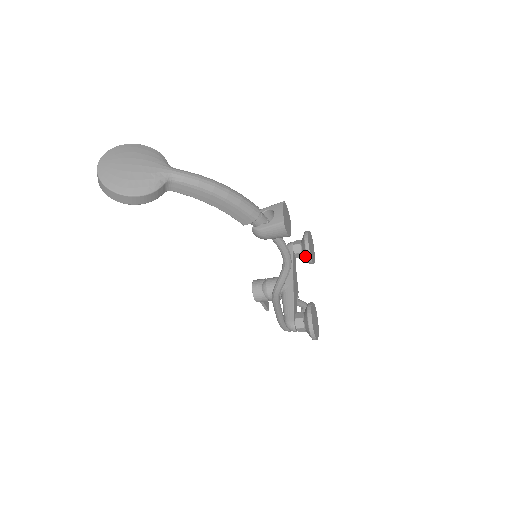
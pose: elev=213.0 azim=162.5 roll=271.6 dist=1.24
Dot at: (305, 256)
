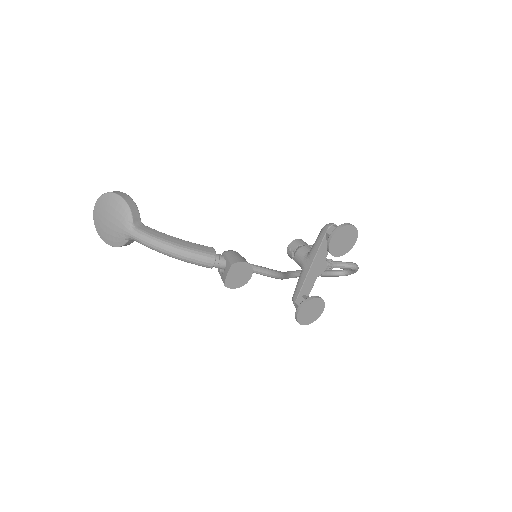
Dot at: occluded
